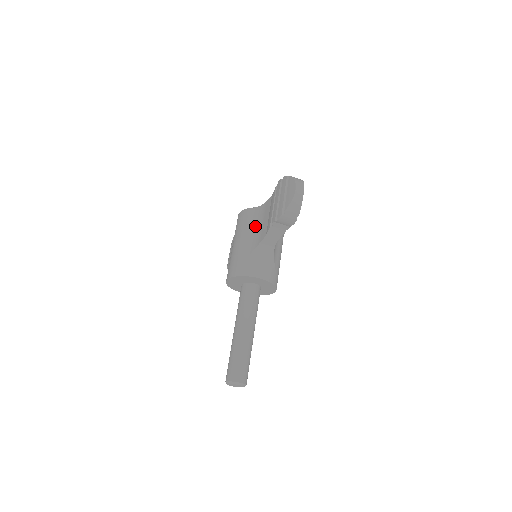
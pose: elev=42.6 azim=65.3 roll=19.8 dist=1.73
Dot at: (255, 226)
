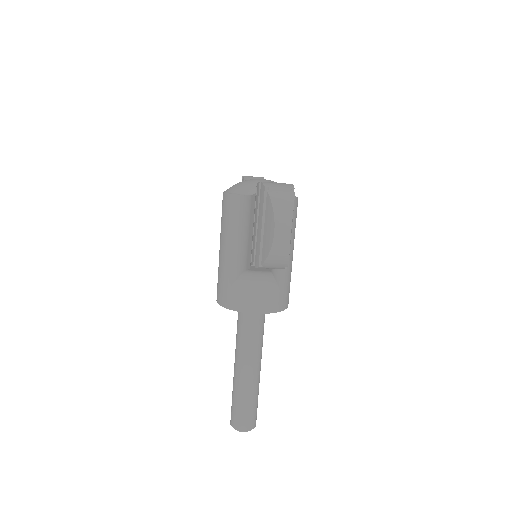
Dot at: (241, 232)
